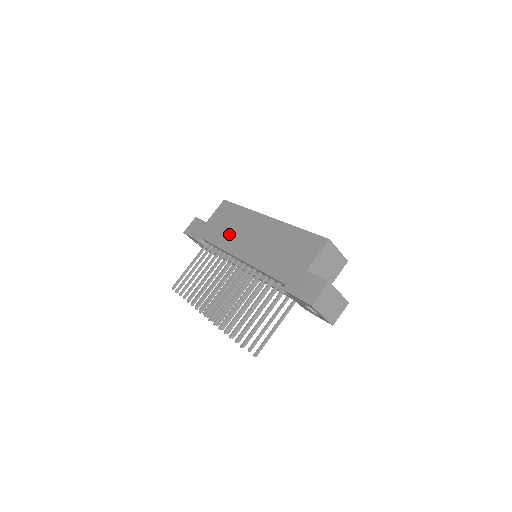
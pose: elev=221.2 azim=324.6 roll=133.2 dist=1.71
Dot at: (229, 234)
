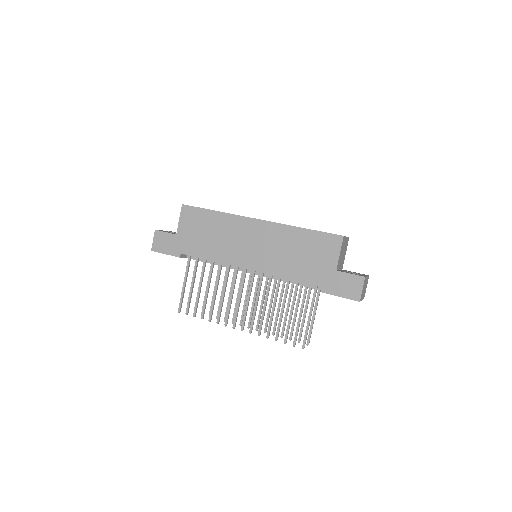
Dot at: (219, 245)
